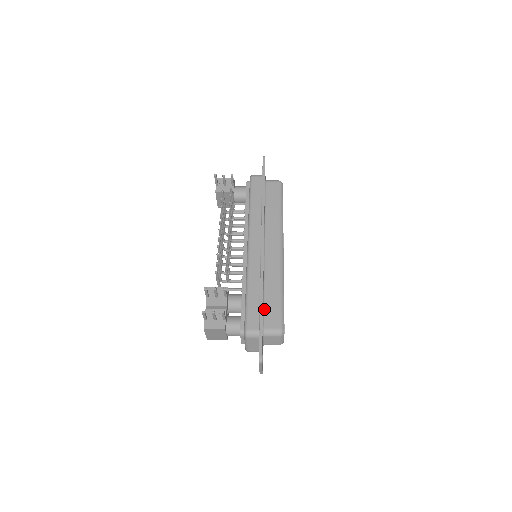
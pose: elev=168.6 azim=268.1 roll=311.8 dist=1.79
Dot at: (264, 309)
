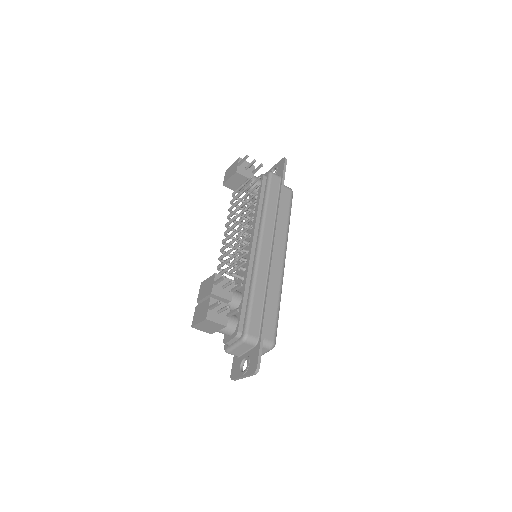
Dot at: occluded
